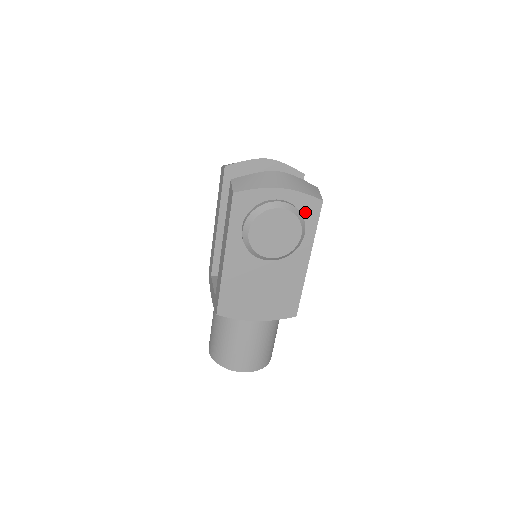
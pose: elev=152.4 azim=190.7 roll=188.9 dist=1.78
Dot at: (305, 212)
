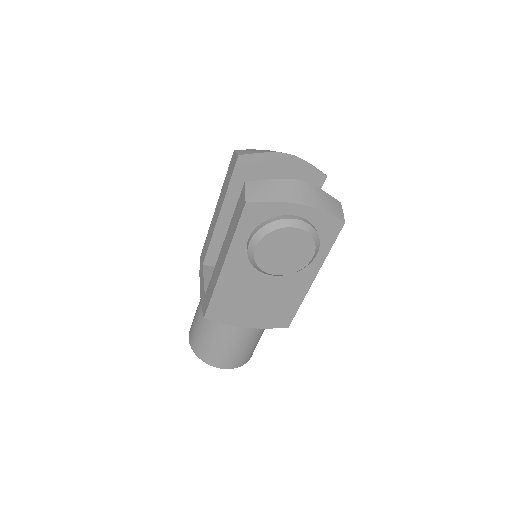
Dot at: (322, 232)
